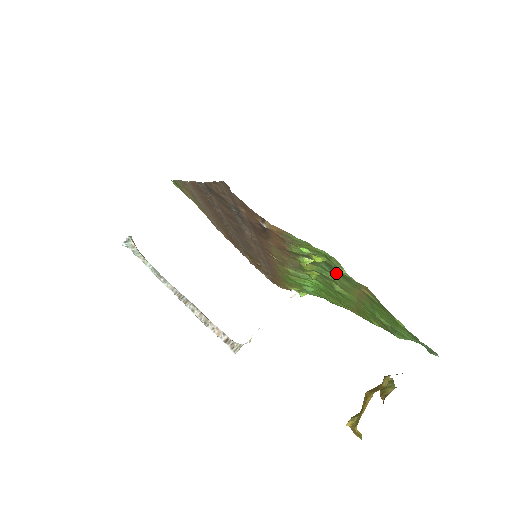
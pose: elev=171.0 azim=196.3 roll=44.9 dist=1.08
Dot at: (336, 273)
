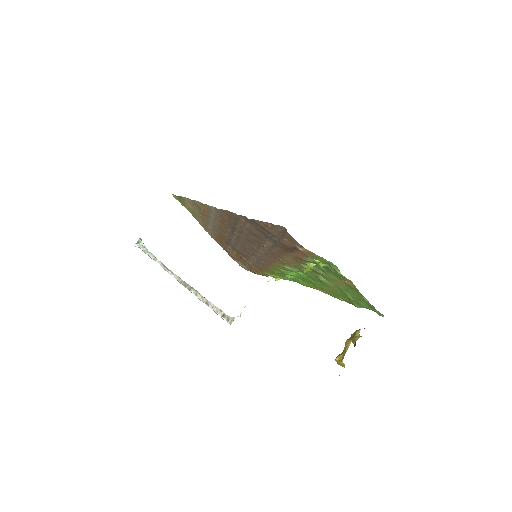
Dot at: (330, 272)
